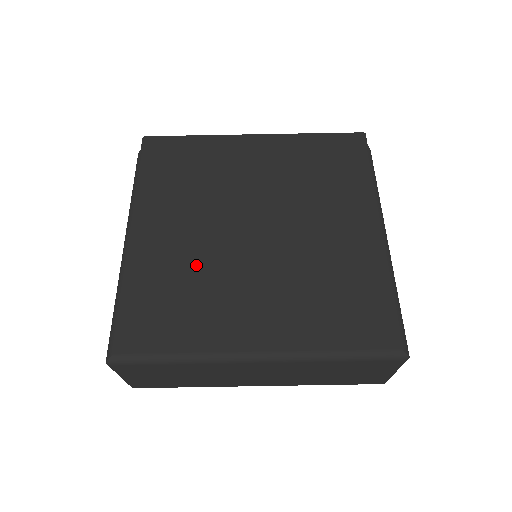
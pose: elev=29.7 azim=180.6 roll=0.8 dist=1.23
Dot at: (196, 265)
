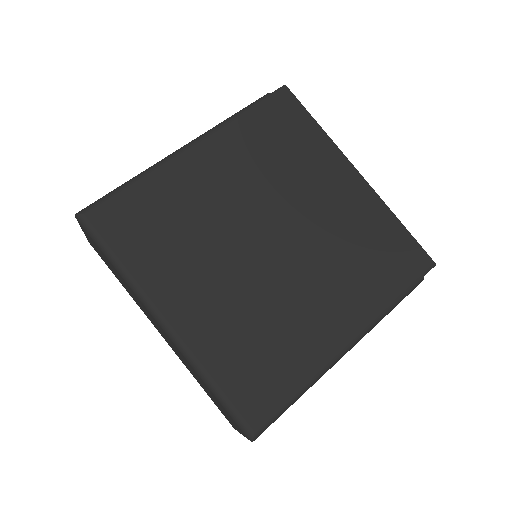
Dot at: (203, 219)
